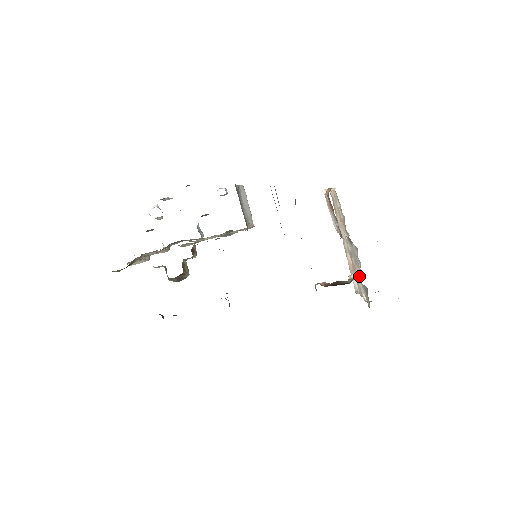
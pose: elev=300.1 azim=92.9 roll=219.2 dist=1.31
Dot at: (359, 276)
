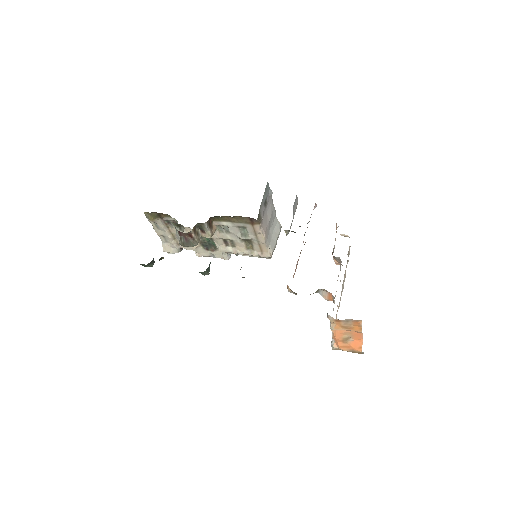
Dot at: occluded
